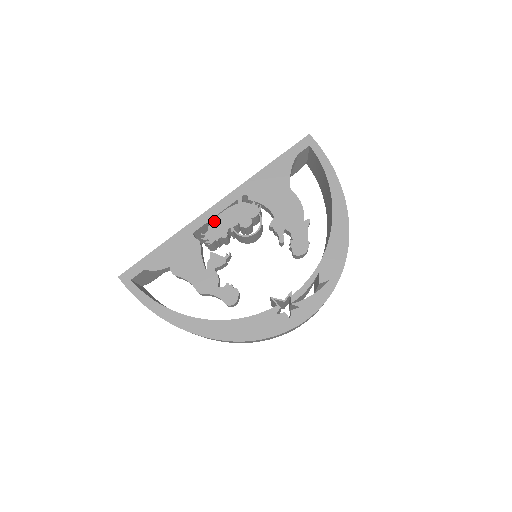
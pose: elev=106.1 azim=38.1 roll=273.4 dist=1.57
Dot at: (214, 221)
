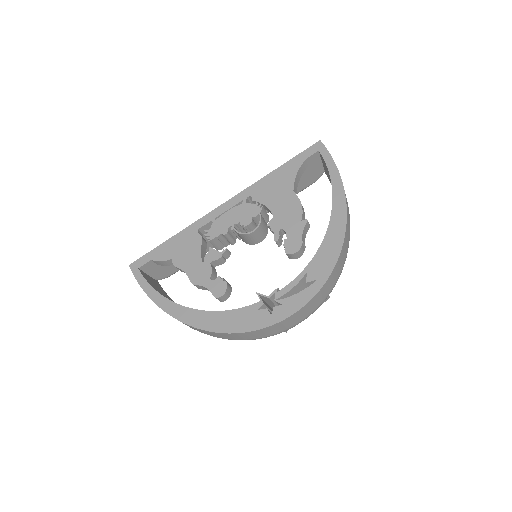
Dot at: (218, 219)
